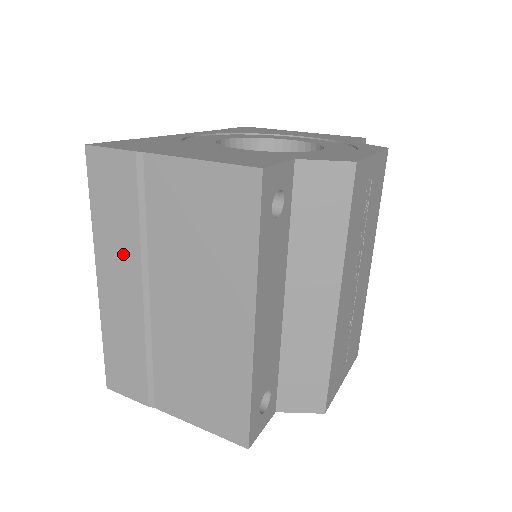
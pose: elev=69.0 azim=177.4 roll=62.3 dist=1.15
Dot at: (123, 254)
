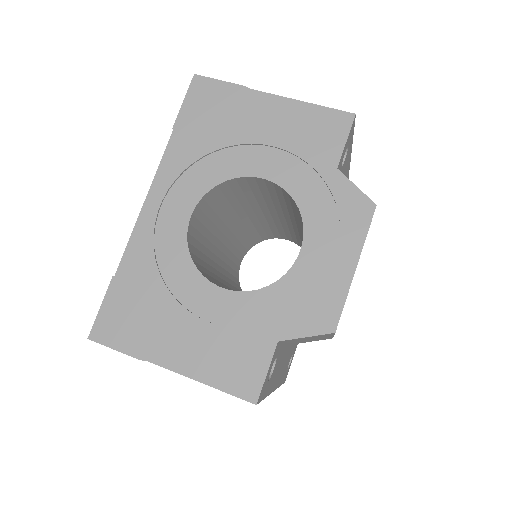
Dot at: occluded
